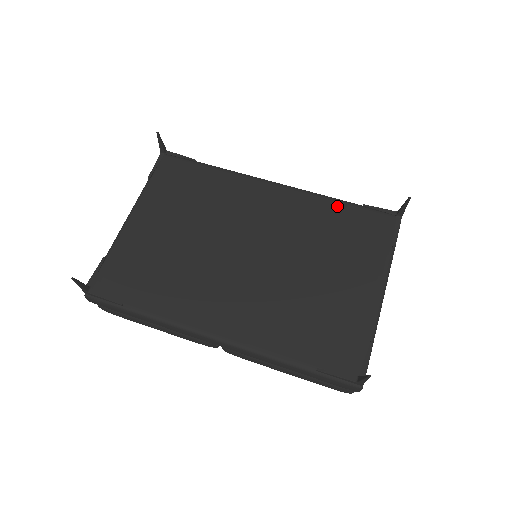
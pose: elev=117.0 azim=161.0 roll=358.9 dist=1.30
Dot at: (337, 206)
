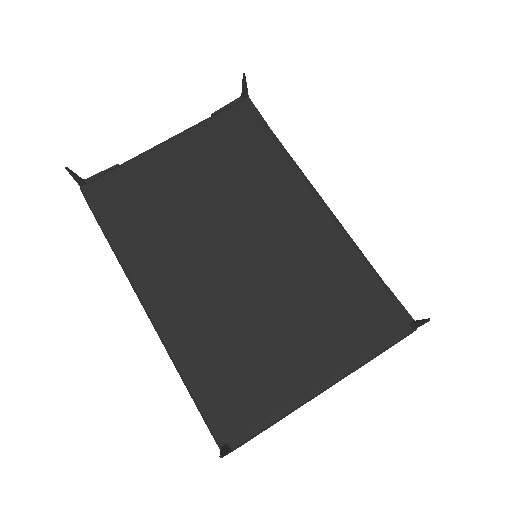
Dot at: (360, 268)
